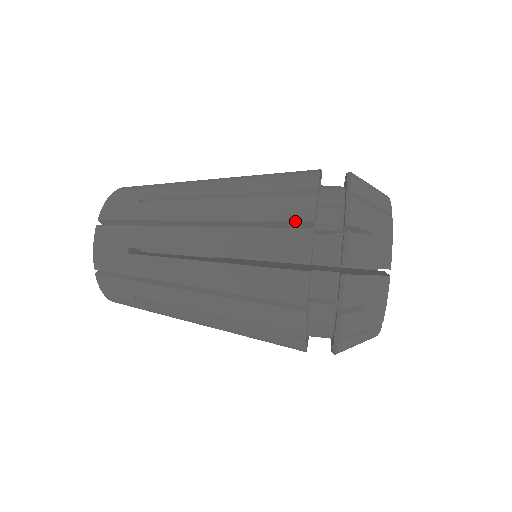
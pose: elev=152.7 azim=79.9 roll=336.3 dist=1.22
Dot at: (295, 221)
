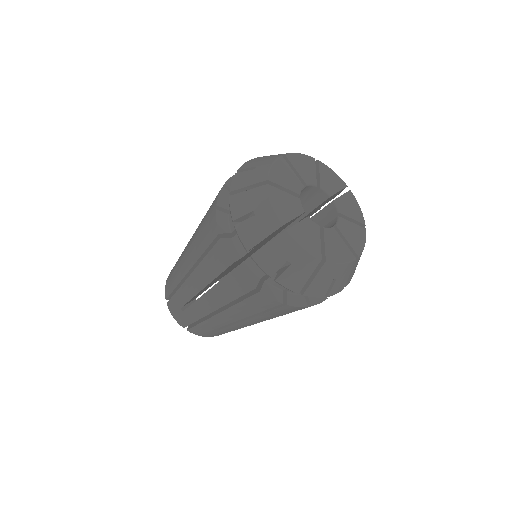
Dot at: occluded
